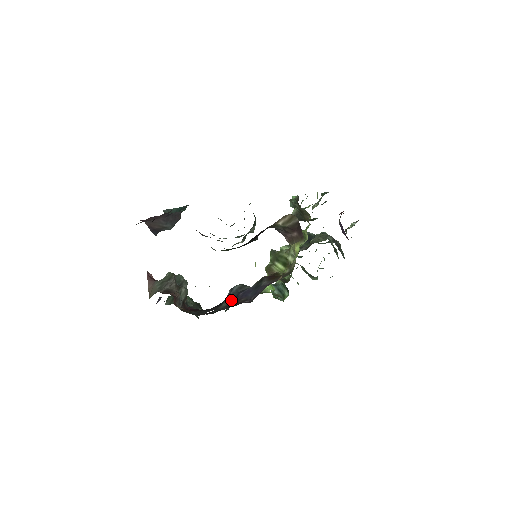
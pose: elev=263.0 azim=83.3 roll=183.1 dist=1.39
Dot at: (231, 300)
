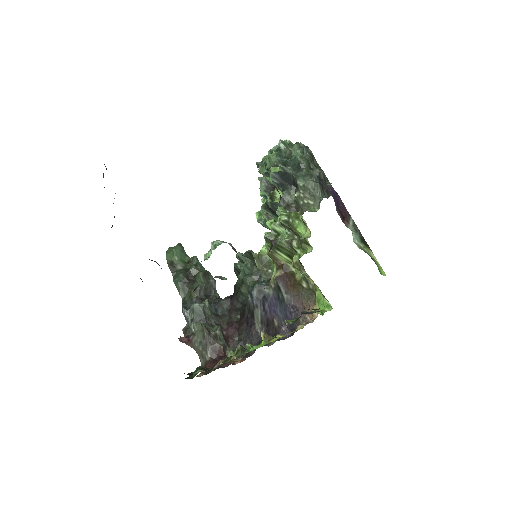
Dot at: (262, 317)
